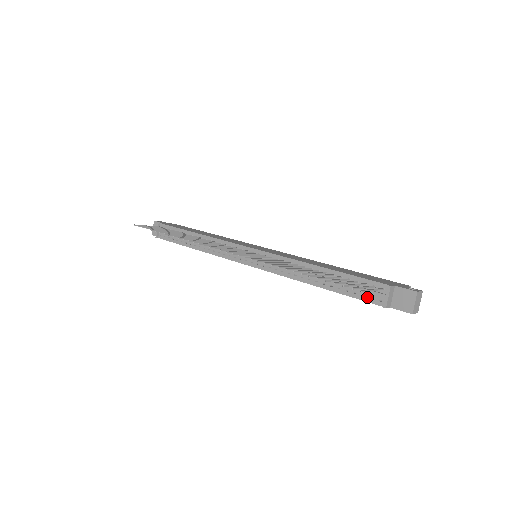
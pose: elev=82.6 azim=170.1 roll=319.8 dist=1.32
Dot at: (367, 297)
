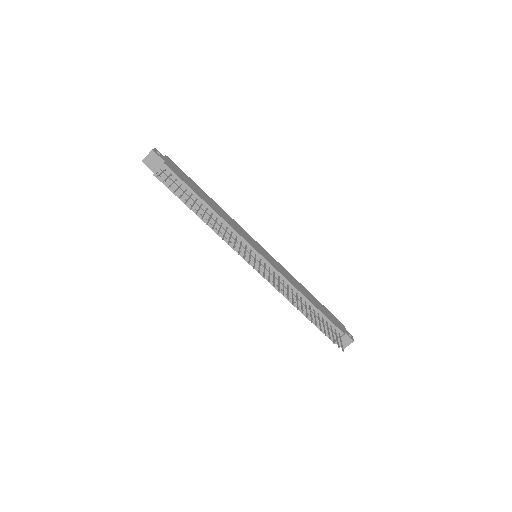
Dot at: (327, 332)
